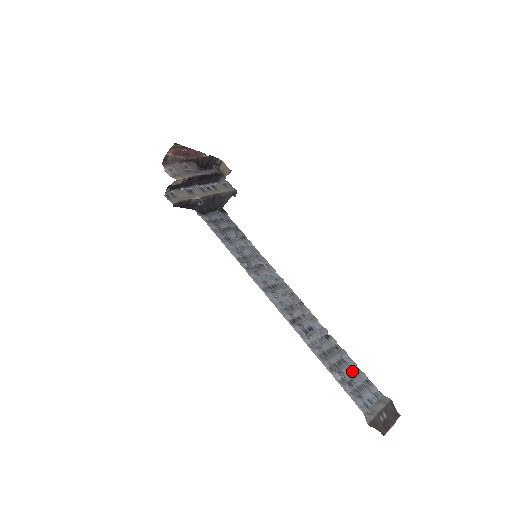
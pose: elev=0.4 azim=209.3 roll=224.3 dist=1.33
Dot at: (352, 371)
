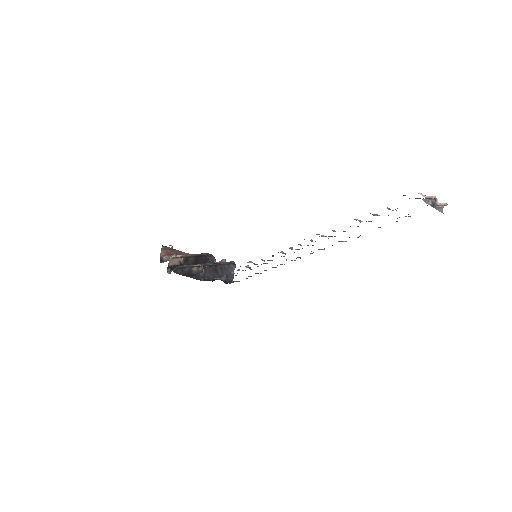
Dot at: occluded
